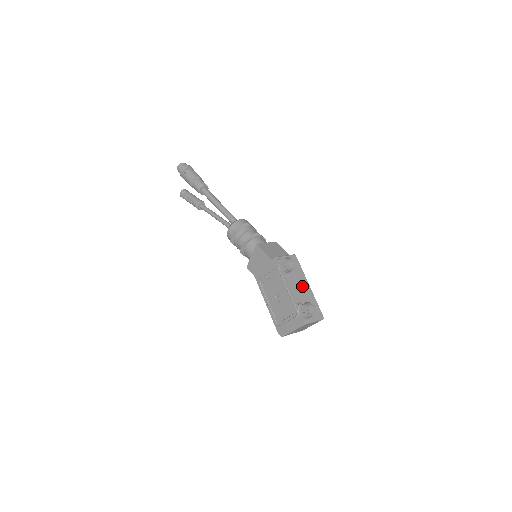
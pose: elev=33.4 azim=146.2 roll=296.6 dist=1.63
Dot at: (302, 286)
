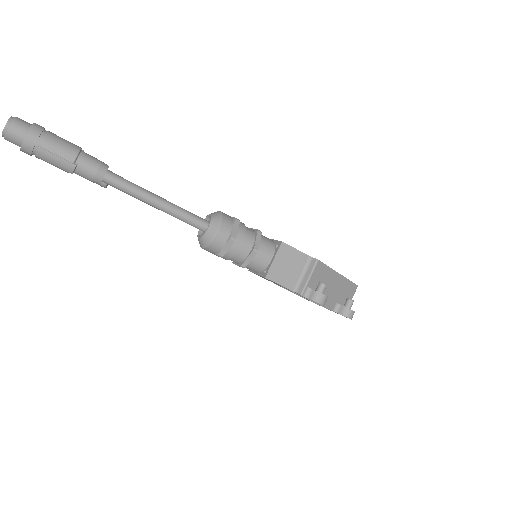
Dot at: (334, 286)
